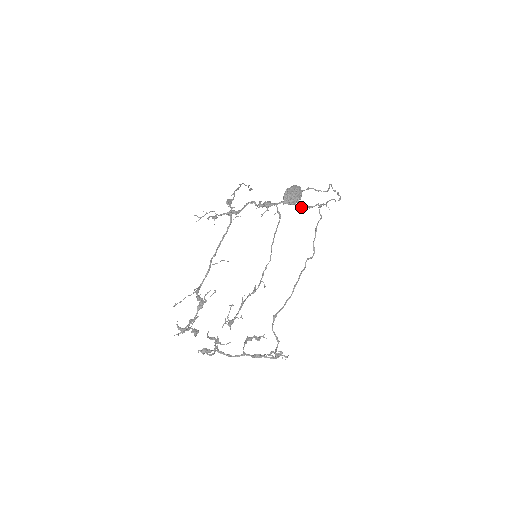
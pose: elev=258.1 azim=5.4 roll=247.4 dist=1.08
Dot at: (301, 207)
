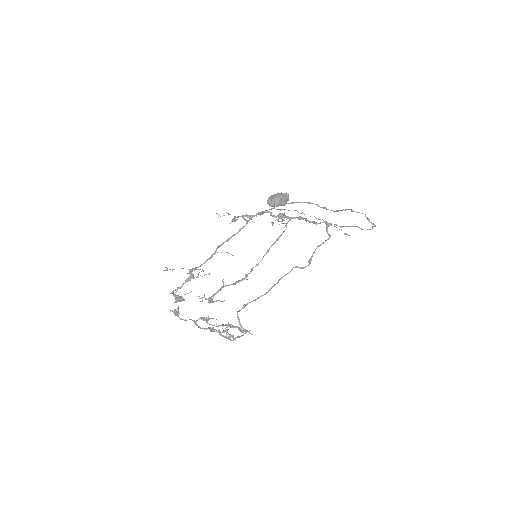
Dot at: occluded
